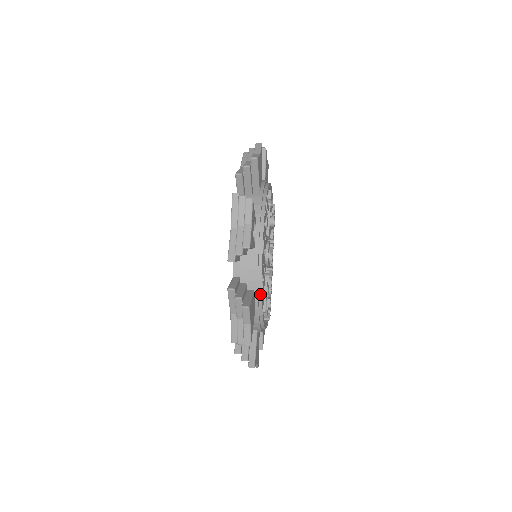
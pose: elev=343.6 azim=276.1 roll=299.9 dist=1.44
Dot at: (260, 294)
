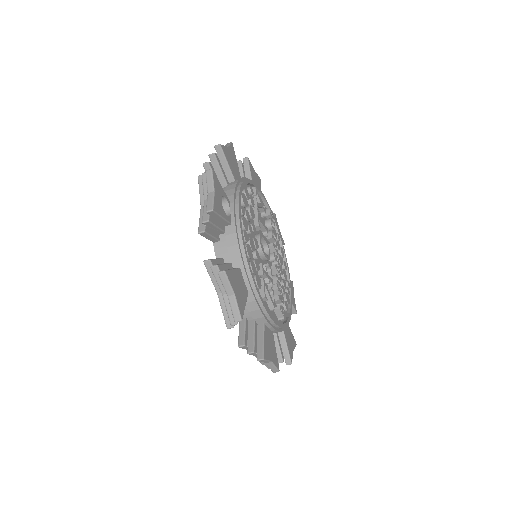
Dot at: (248, 271)
